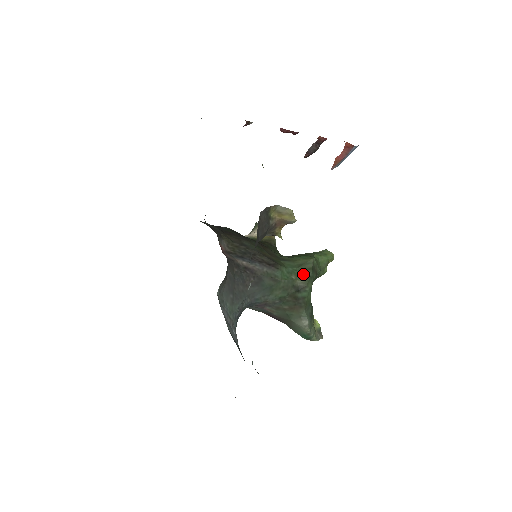
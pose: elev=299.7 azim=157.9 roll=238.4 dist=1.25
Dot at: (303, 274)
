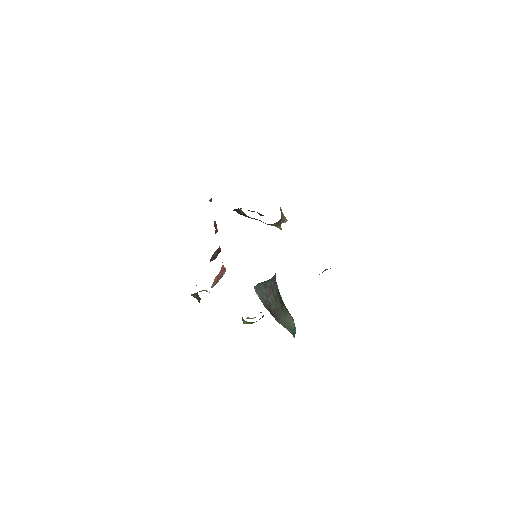
Dot at: occluded
